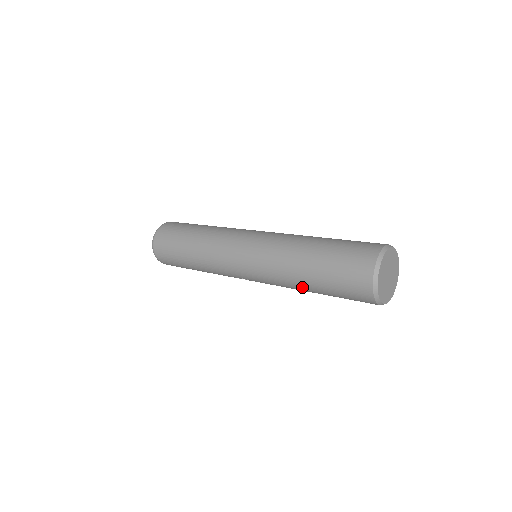
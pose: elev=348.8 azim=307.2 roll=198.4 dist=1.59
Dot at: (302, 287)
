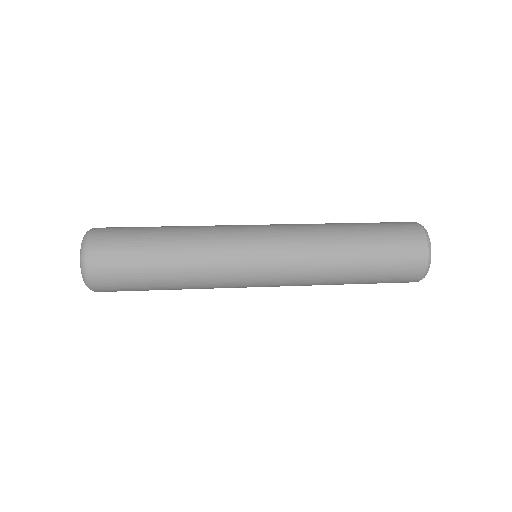
Dot at: (337, 284)
